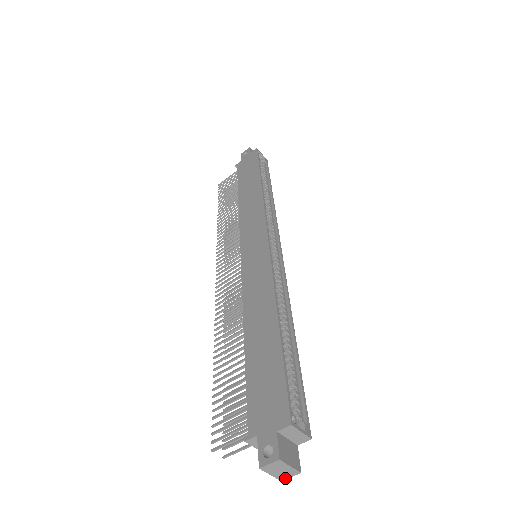
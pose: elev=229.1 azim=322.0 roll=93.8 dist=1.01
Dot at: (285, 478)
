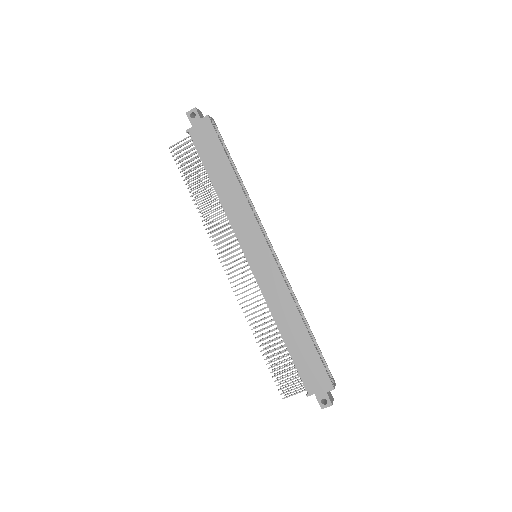
Dot at: occluded
